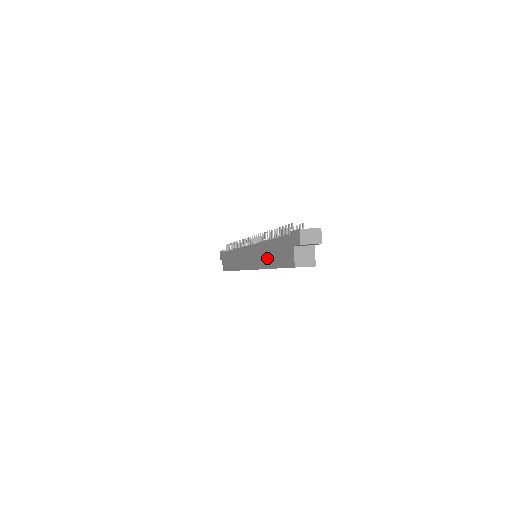
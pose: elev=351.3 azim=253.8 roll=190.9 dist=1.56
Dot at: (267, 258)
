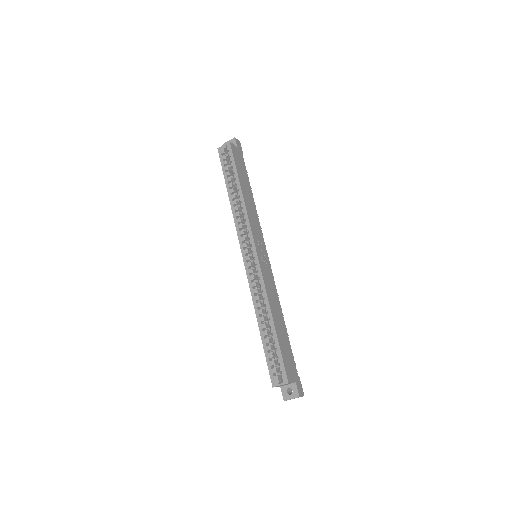
Dot at: occluded
